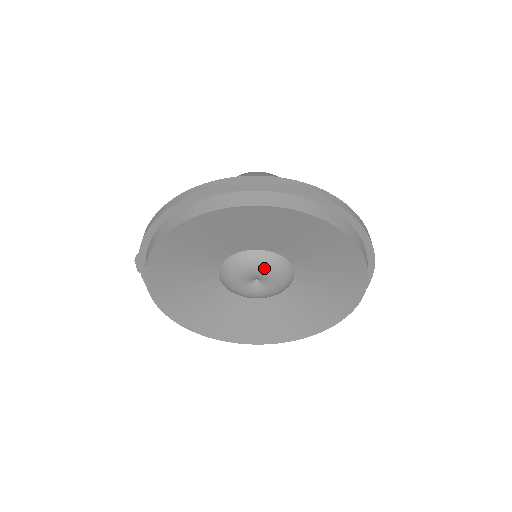
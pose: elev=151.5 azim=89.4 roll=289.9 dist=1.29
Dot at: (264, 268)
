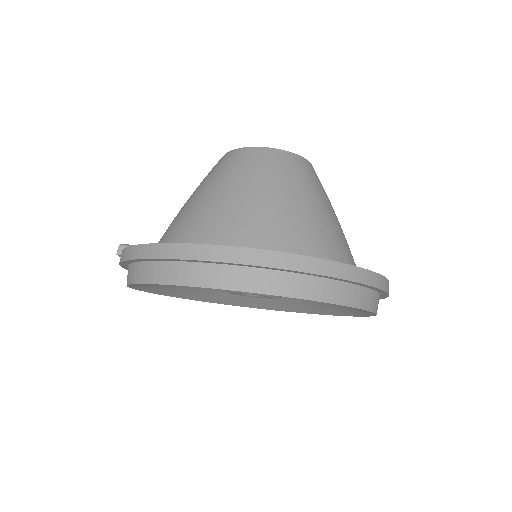
Dot at: occluded
